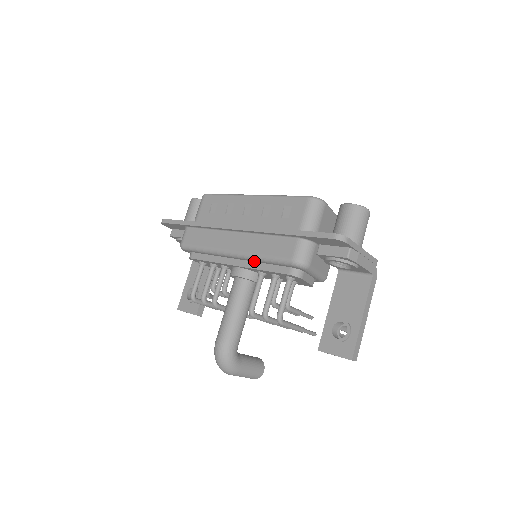
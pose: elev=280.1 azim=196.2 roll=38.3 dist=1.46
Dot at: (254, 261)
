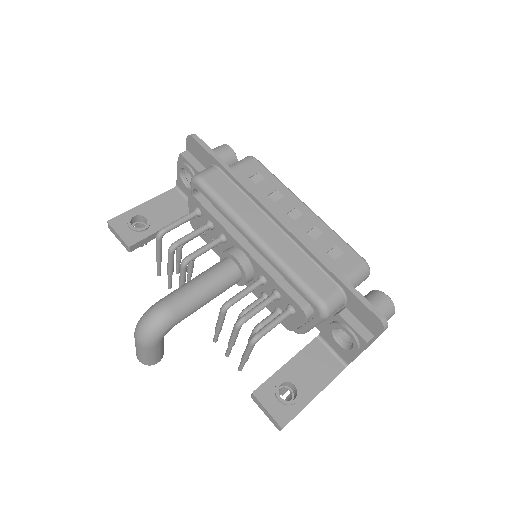
Dot at: (273, 265)
